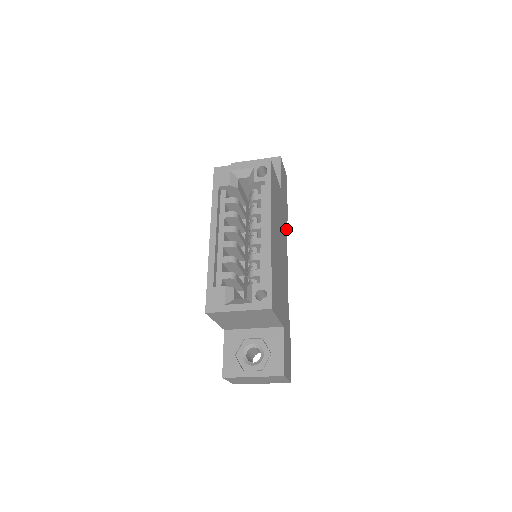
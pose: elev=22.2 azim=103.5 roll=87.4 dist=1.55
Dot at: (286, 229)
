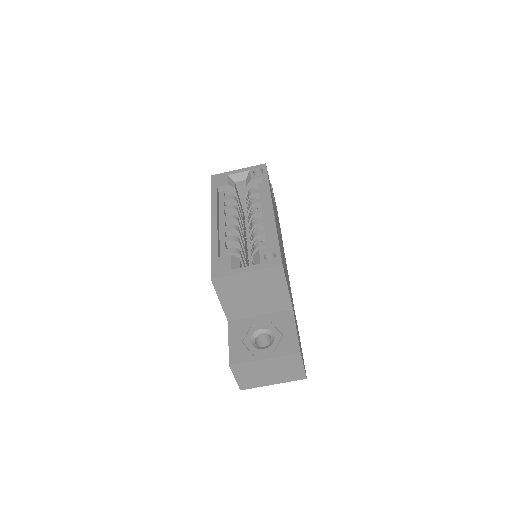
Dot at: occluded
